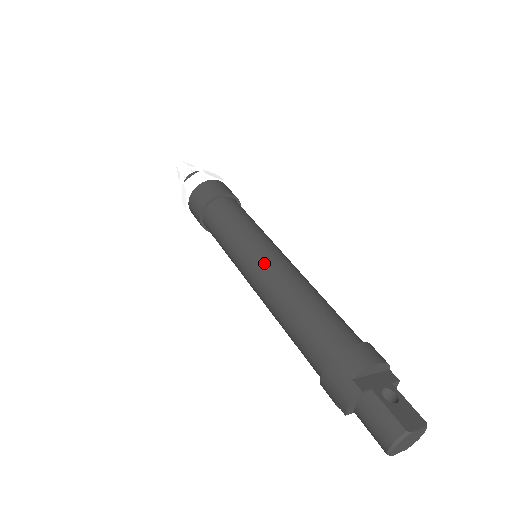
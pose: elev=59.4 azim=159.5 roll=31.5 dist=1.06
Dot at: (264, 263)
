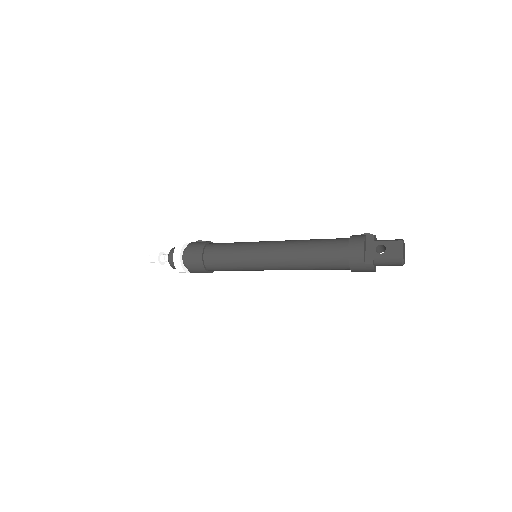
Dot at: (270, 262)
